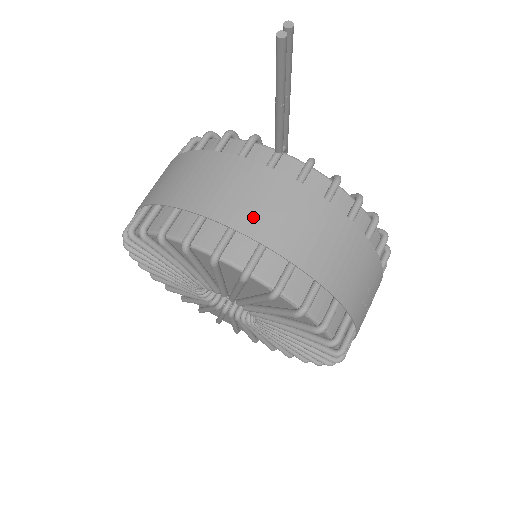
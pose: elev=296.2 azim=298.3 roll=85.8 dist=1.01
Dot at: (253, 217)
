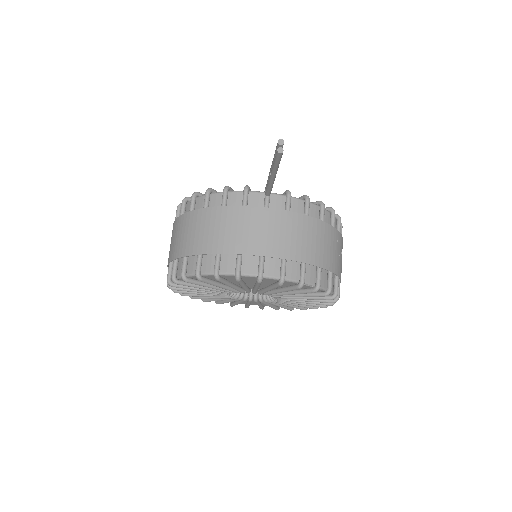
Dot at: (272, 244)
